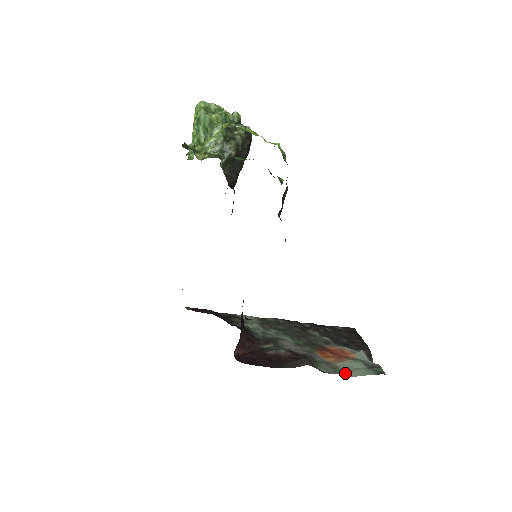
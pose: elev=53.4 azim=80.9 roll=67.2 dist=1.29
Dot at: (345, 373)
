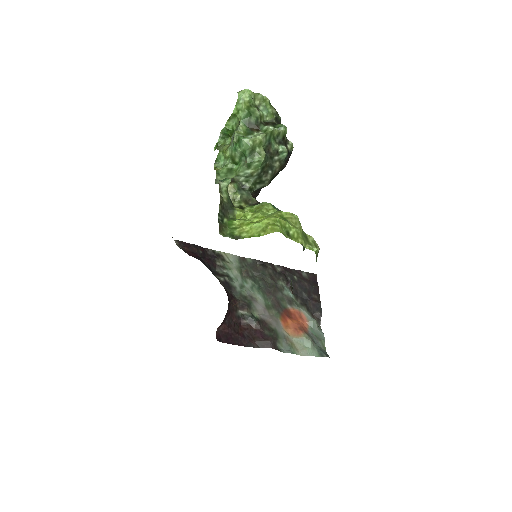
Dot at: (297, 351)
